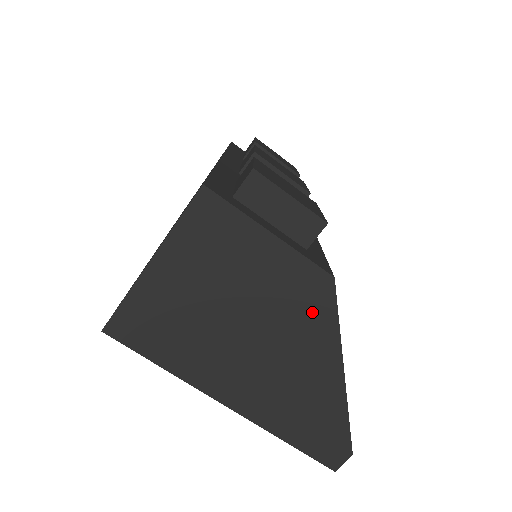
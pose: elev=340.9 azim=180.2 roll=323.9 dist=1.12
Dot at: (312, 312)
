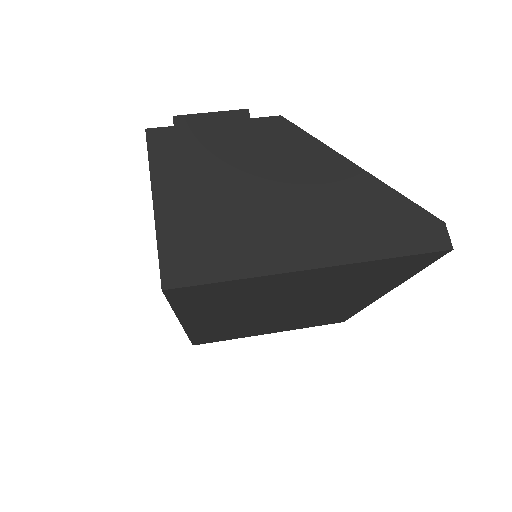
Dot at: (293, 147)
